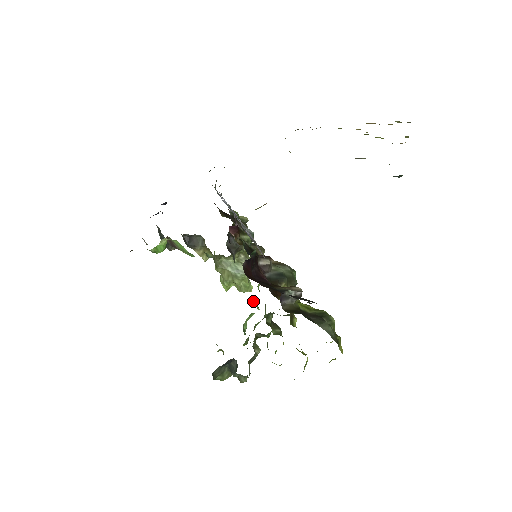
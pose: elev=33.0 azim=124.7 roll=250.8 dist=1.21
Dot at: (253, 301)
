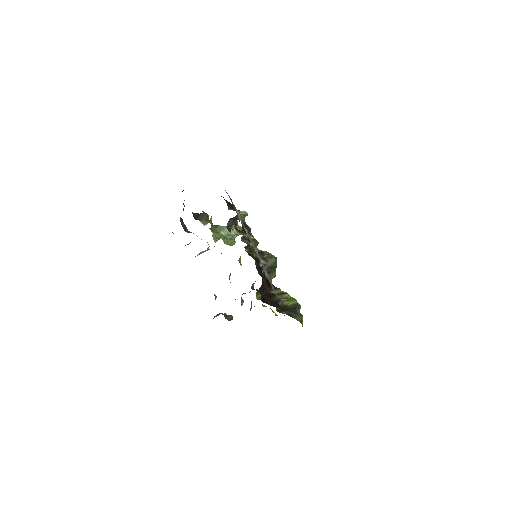
Dot at: (239, 261)
